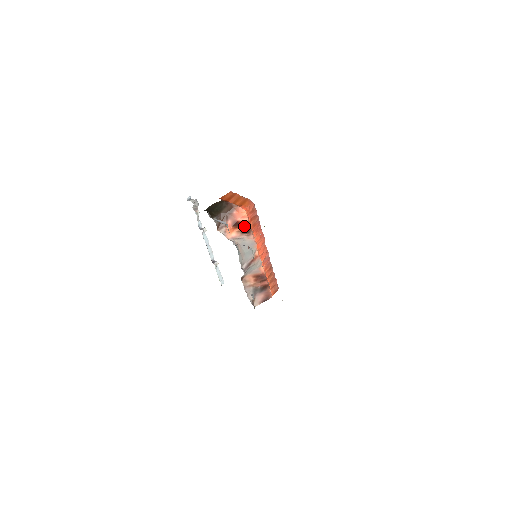
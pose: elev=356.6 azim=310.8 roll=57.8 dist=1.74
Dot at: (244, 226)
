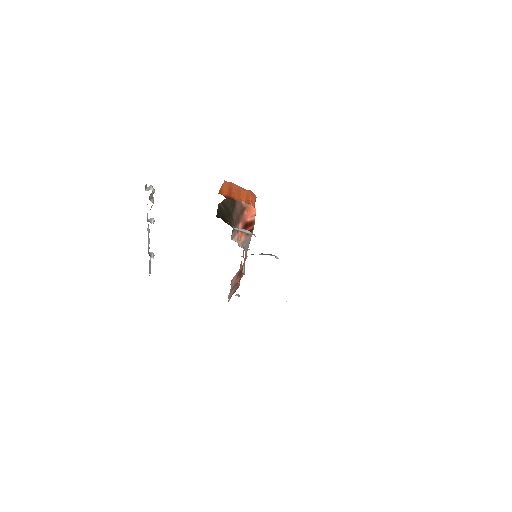
Dot at: (250, 226)
